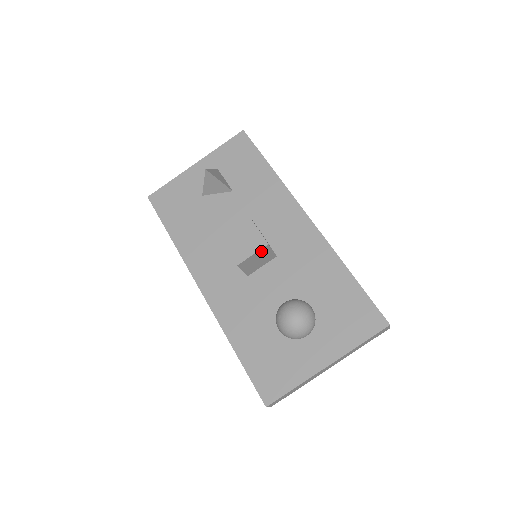
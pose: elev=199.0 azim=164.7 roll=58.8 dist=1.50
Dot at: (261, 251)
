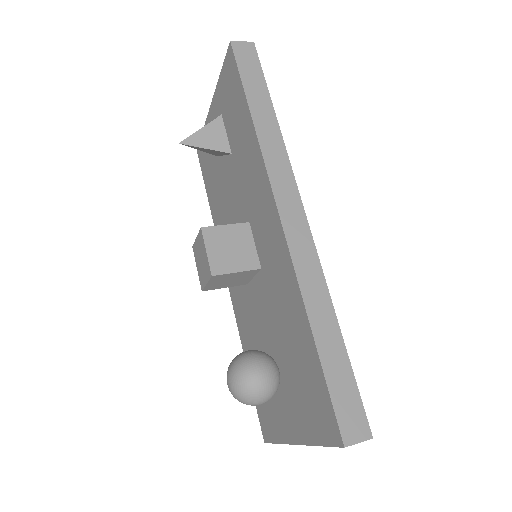
Dot at: (215, 279)
